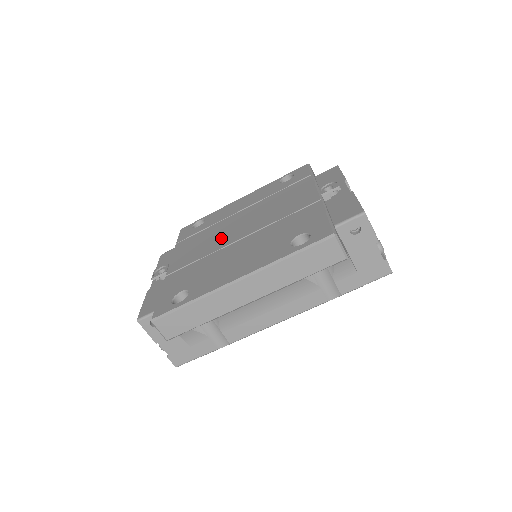
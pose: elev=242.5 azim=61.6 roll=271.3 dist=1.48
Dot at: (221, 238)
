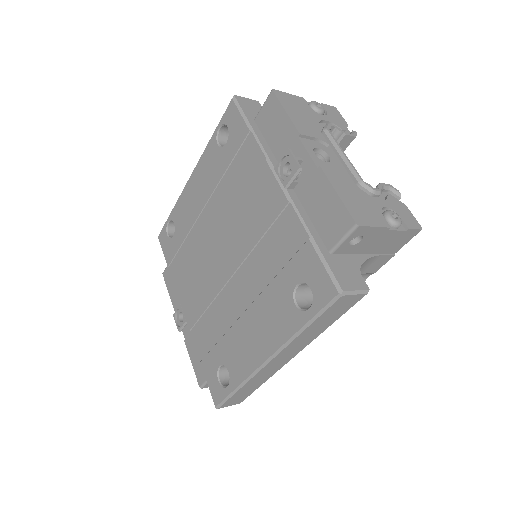
Dot at: (210, 269)
